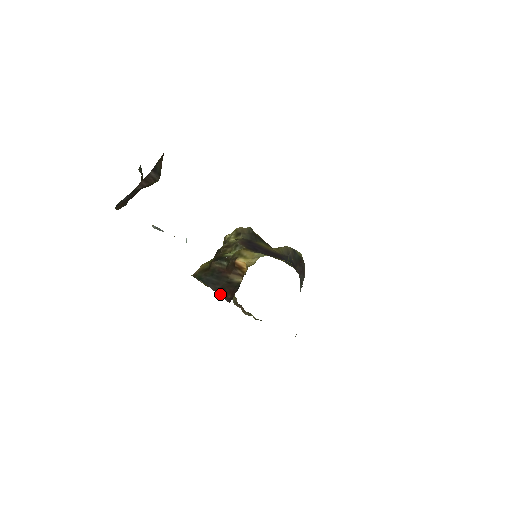
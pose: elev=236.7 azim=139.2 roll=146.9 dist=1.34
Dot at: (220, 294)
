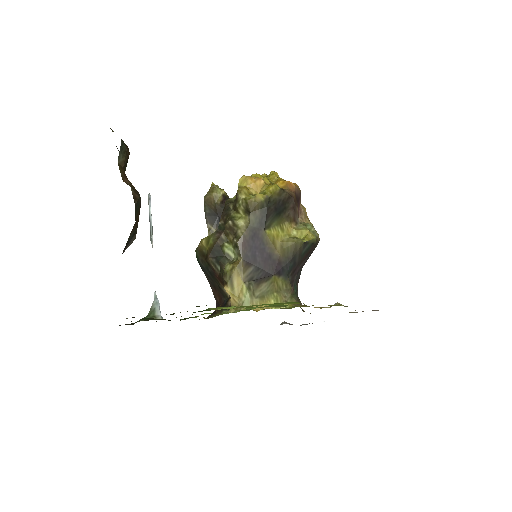
Dot at: (212, 289)
